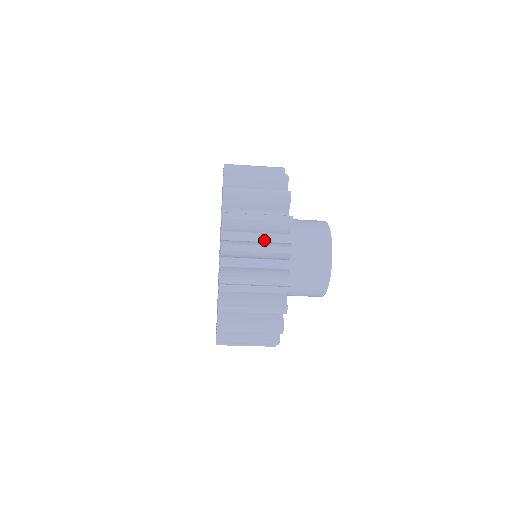
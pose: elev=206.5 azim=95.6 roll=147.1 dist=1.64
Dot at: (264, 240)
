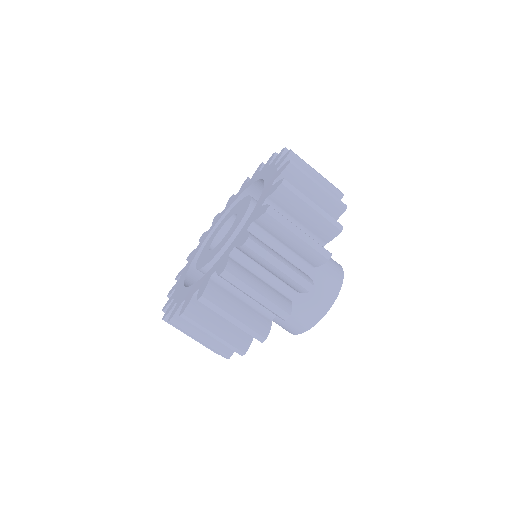
Dot at: occluded
